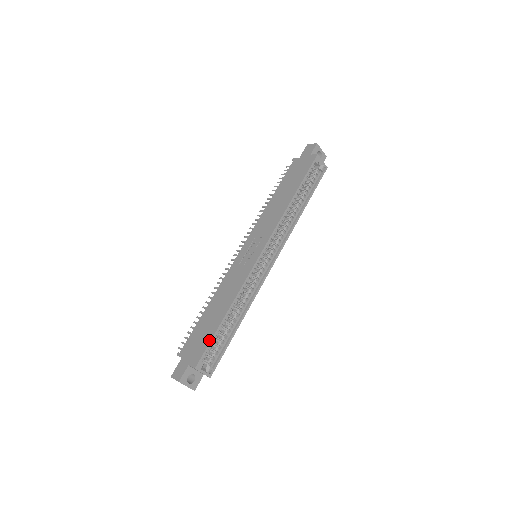
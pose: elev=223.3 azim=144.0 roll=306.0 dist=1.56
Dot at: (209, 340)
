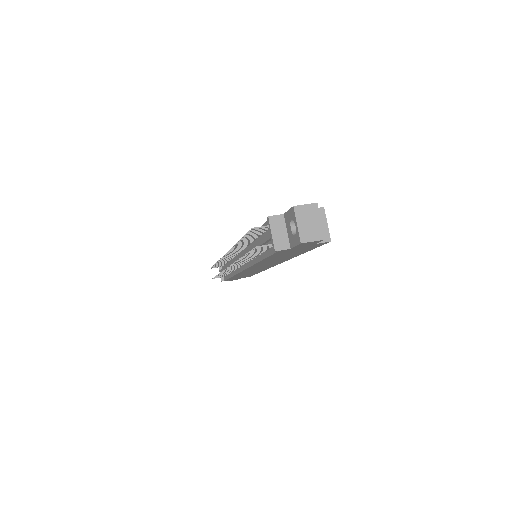
Dot at: occluded
